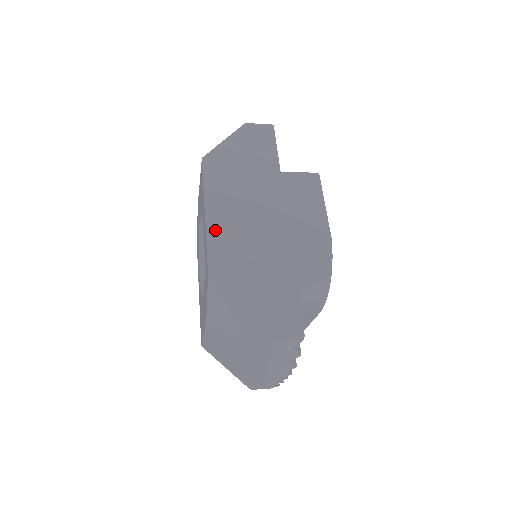
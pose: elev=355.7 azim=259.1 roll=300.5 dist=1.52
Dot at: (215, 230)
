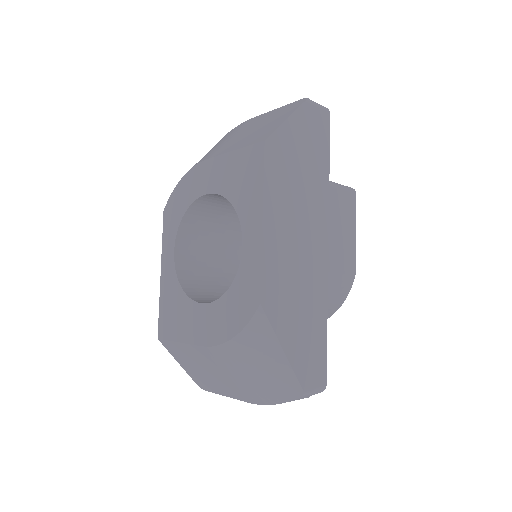
Dot at: (270, 254)
